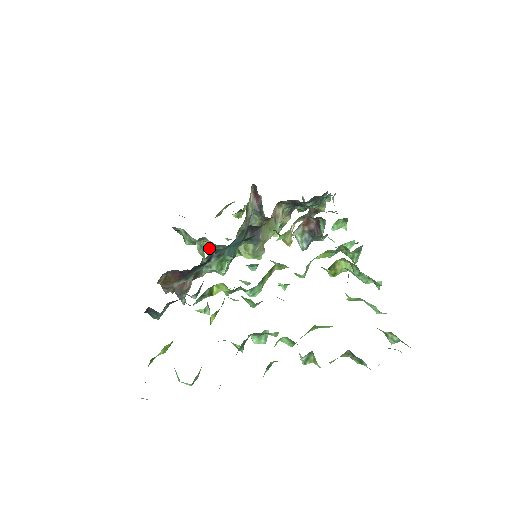
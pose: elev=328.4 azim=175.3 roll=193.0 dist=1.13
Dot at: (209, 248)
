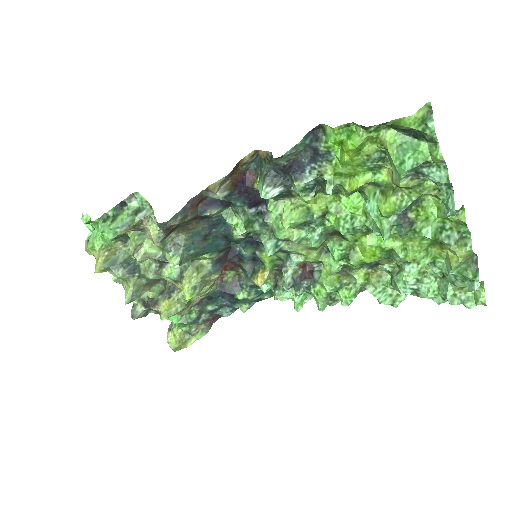
Dot at: (107, 260)
